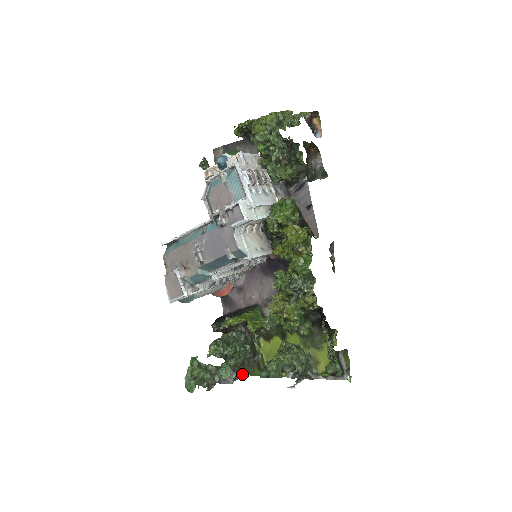
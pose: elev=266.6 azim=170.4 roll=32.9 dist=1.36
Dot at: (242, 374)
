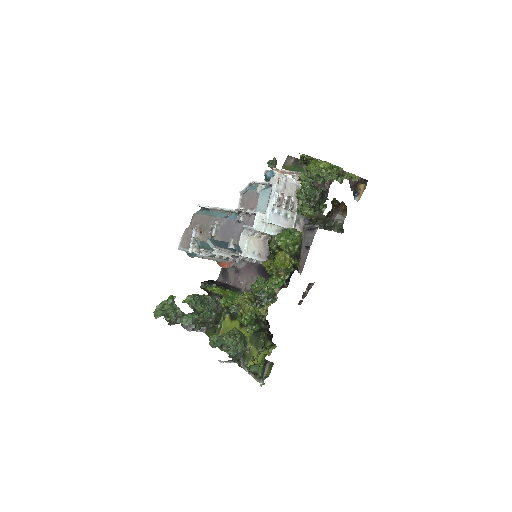
Dot at: occluded
